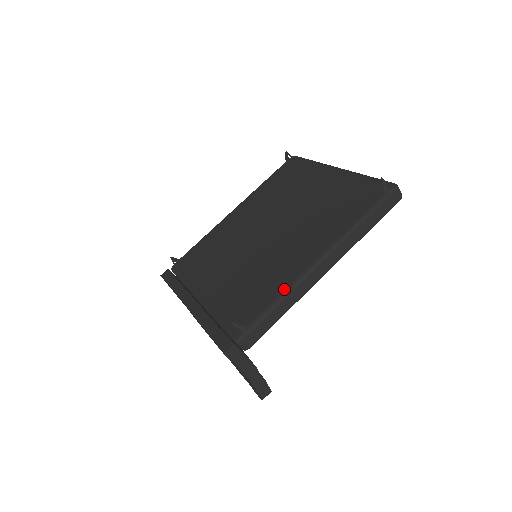
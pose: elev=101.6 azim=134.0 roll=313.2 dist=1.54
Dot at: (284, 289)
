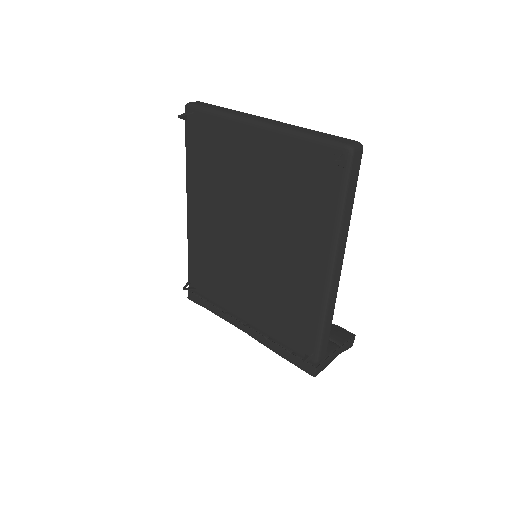
Dot at: (320, 310)
